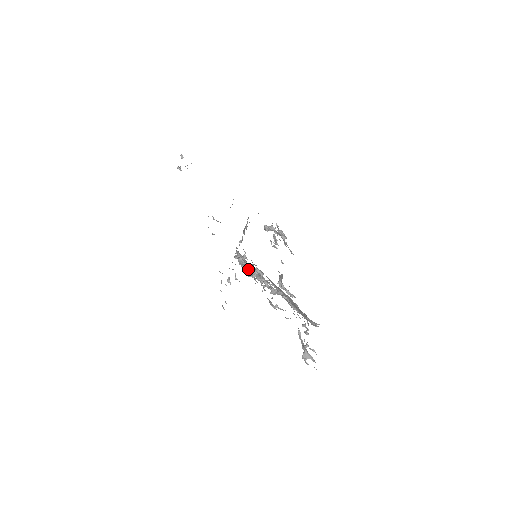
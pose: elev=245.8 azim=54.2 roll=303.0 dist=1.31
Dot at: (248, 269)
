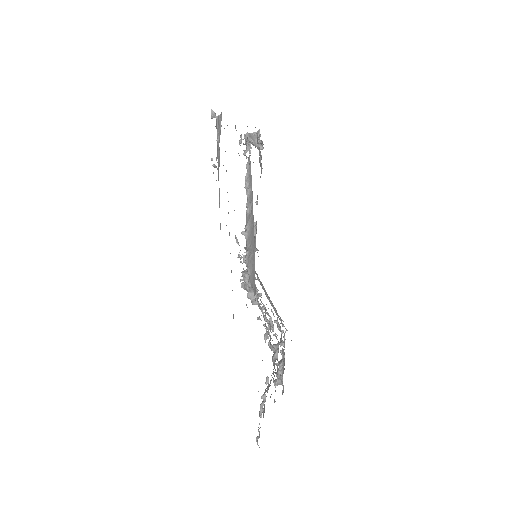
Dot at: (254, 301)
